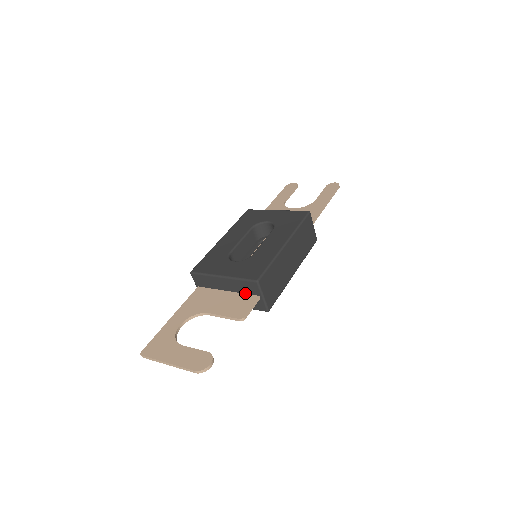
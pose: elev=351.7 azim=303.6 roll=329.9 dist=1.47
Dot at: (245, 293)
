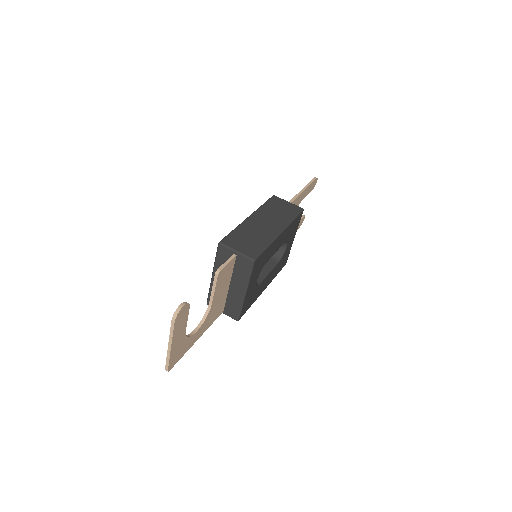
Dot at: occluded
